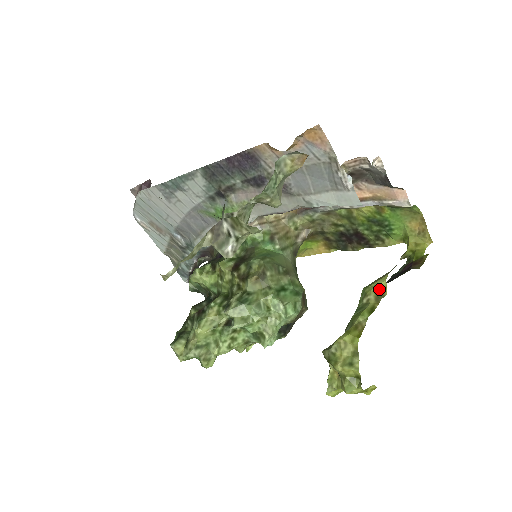
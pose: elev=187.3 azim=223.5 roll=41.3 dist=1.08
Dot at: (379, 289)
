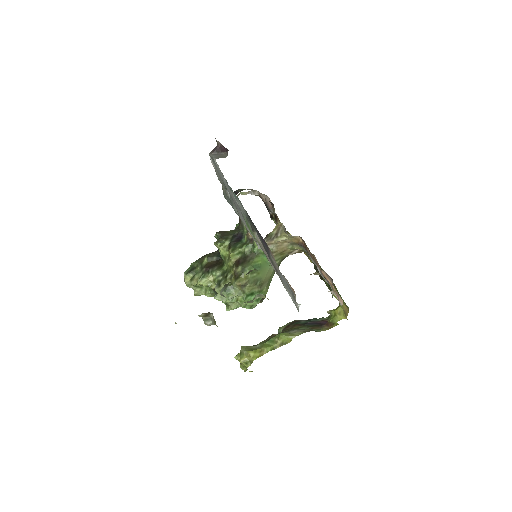
Dot at: (286, 340)
